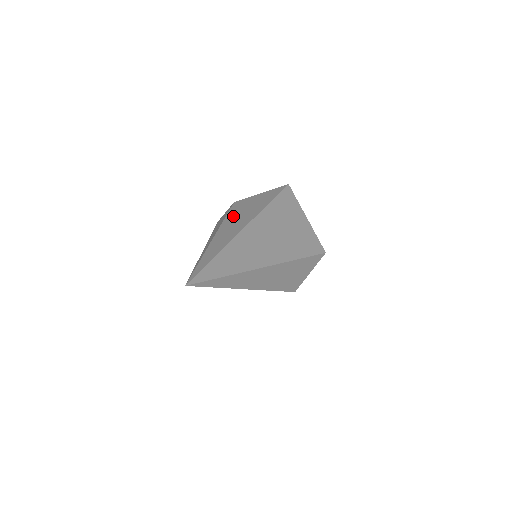
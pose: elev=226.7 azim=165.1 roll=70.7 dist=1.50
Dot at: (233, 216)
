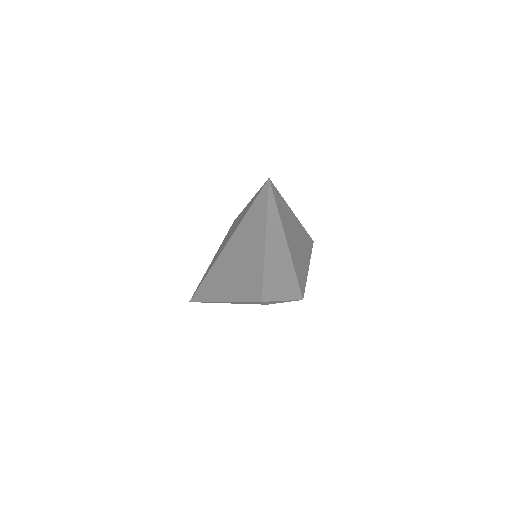
Dot at: occluded
